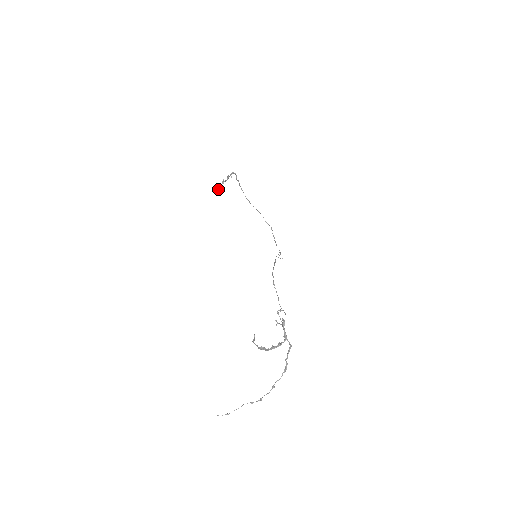
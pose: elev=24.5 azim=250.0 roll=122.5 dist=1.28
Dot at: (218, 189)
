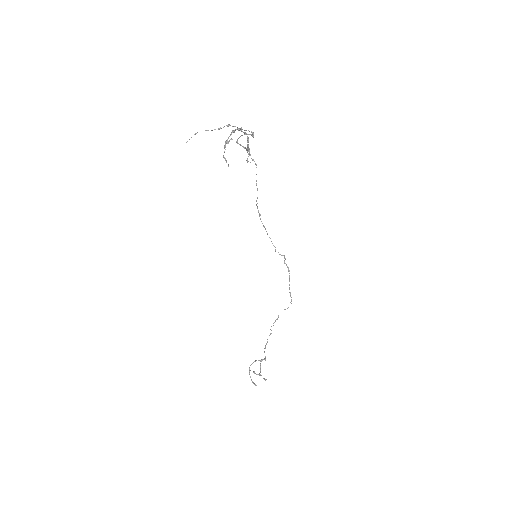
Dot at: (249, 372)
